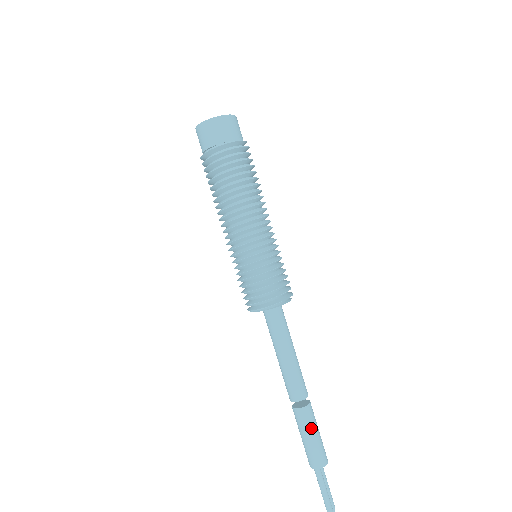
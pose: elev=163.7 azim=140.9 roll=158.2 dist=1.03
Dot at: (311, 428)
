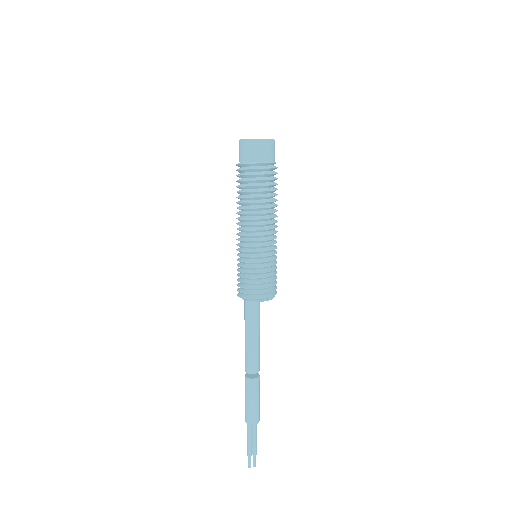
Dot at: (249, 395)
